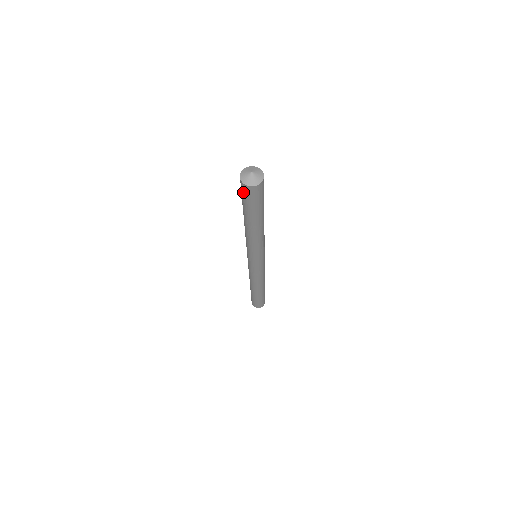
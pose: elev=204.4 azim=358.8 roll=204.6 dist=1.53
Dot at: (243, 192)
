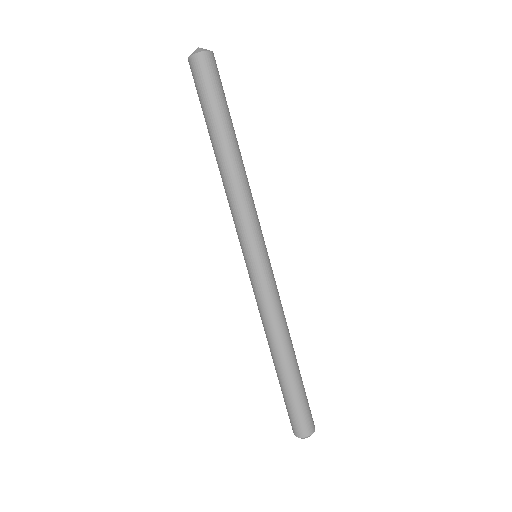
Dot at: (203, 73)
